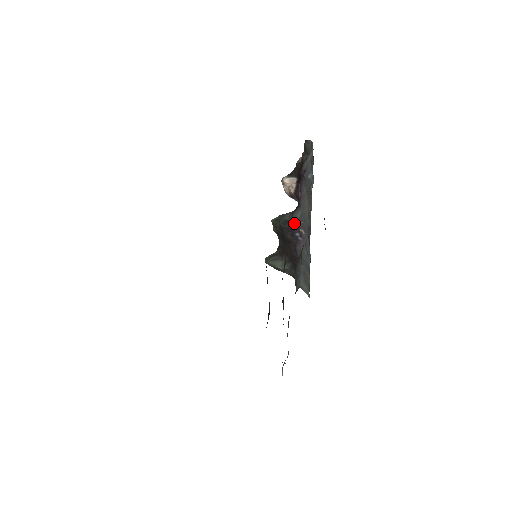
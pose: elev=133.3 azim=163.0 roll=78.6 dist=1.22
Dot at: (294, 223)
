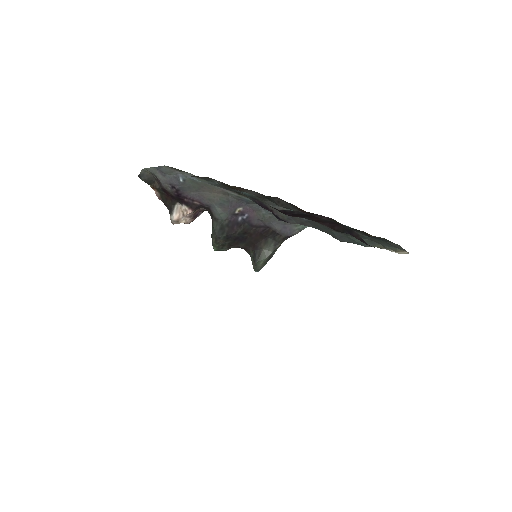
Dot at: (226, 219)
